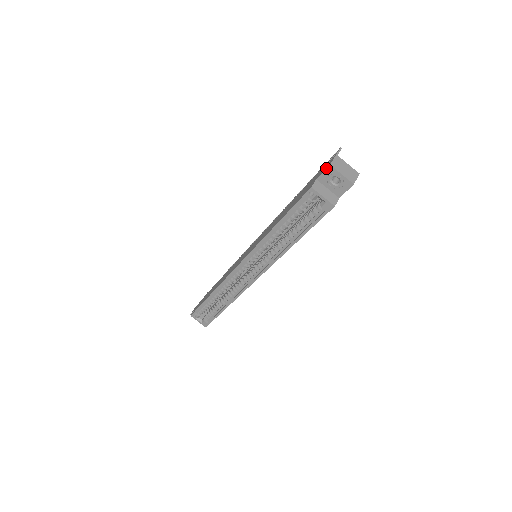
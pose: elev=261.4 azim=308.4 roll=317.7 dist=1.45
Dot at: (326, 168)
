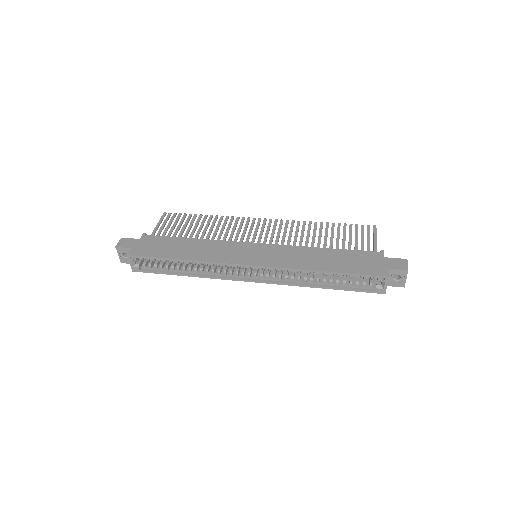
Dot at: (403, 269)
